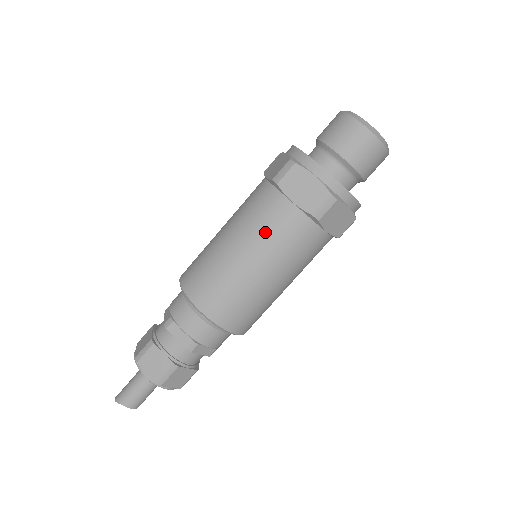
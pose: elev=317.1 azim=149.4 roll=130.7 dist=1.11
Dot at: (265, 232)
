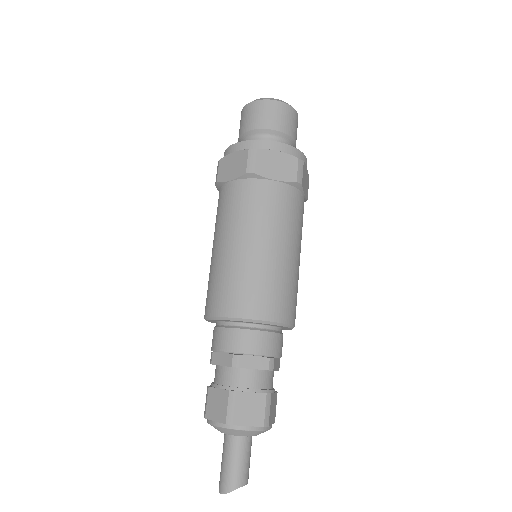
Dot at: (271, 217)
